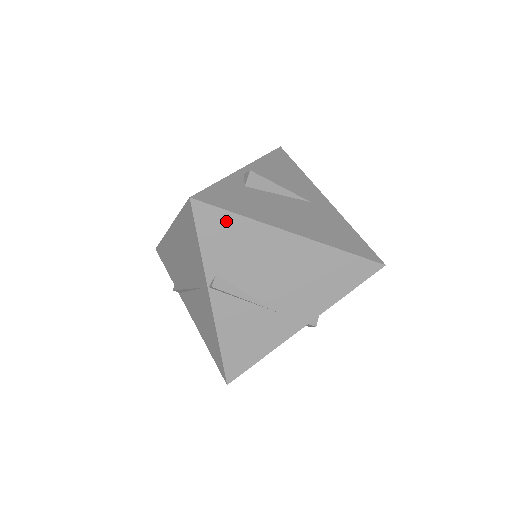
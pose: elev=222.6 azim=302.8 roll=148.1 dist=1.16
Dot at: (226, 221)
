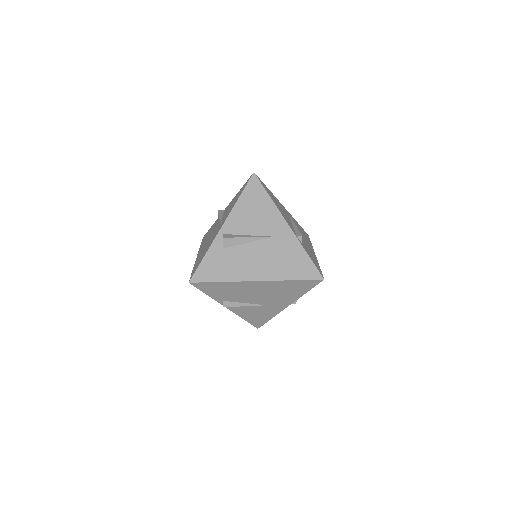
Dot at: (214, 285)
